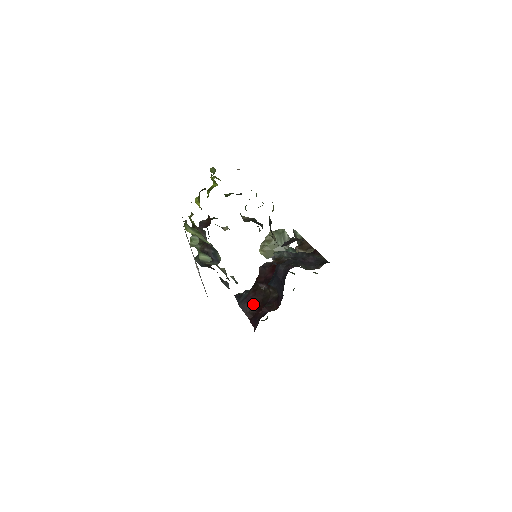
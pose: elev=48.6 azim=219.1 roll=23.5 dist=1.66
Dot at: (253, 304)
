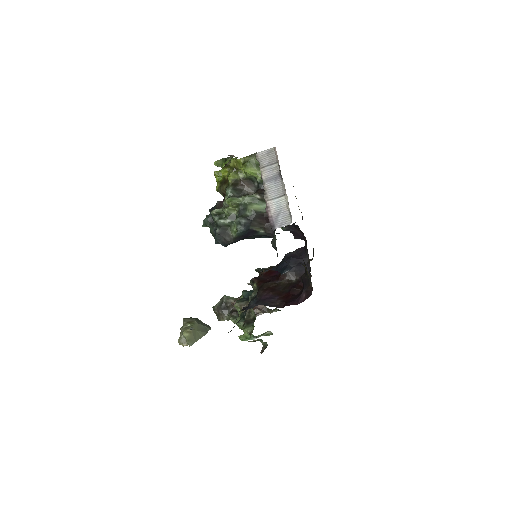
Dot at: (274, 299)
